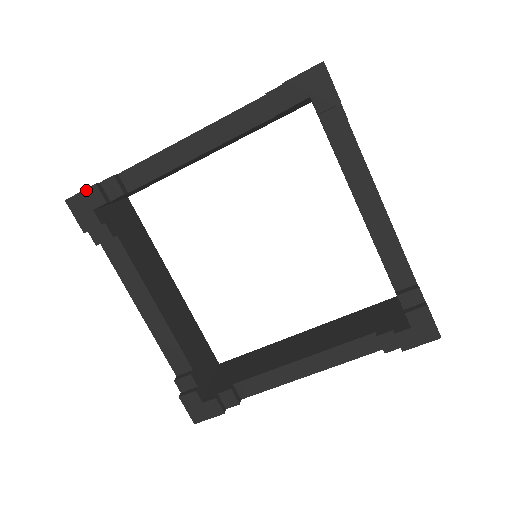
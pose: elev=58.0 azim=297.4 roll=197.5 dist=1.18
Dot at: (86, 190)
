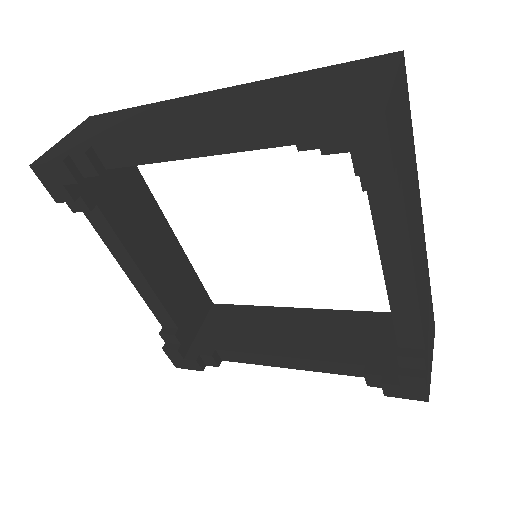
Dot at: (52, 163)
